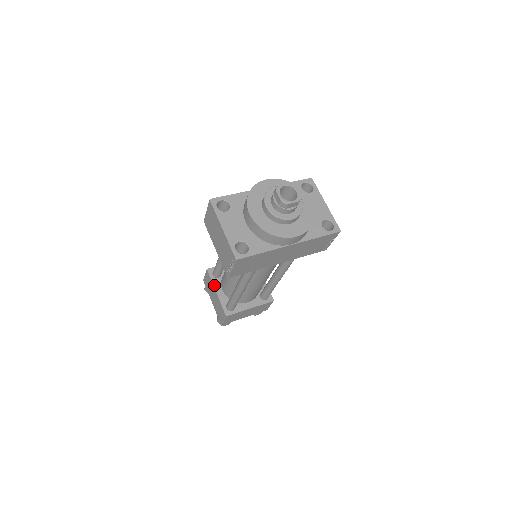
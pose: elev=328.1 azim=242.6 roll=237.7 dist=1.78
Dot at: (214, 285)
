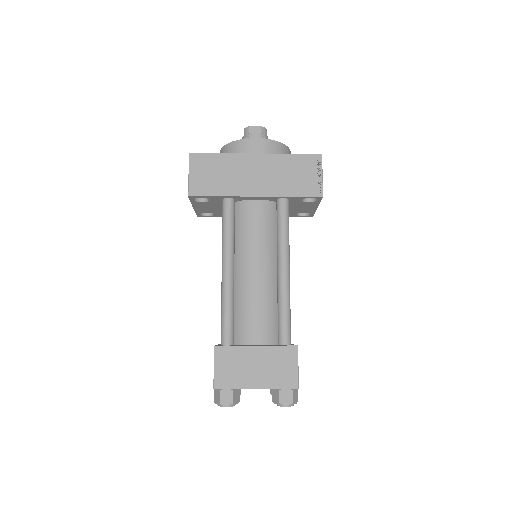
Dot at: (219, 344)
